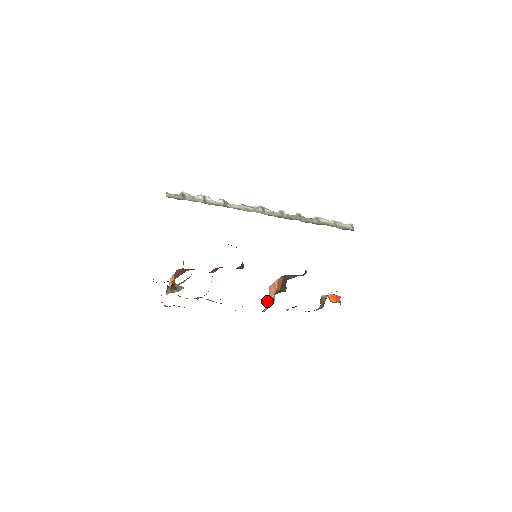
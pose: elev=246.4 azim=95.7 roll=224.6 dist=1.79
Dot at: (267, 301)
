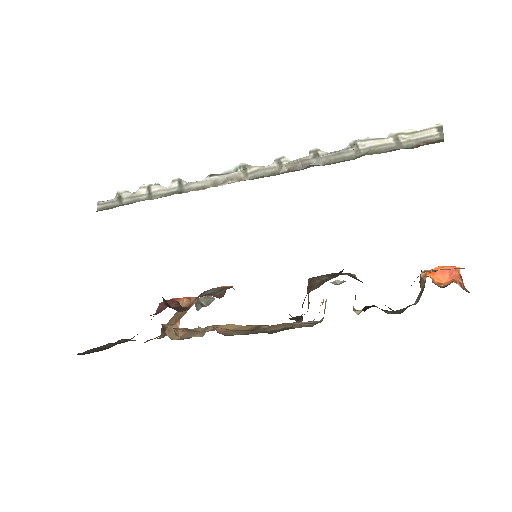
Dot at: (325, 301)
